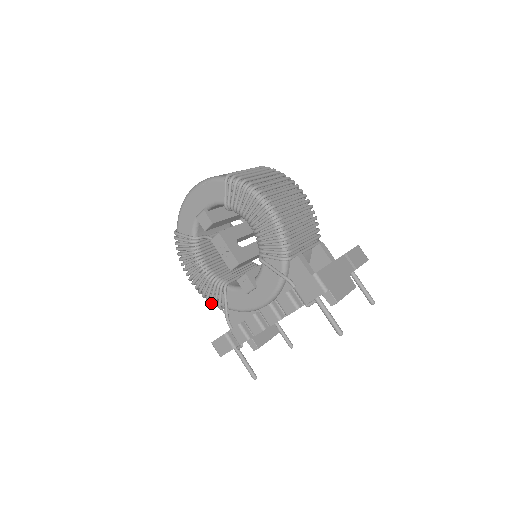
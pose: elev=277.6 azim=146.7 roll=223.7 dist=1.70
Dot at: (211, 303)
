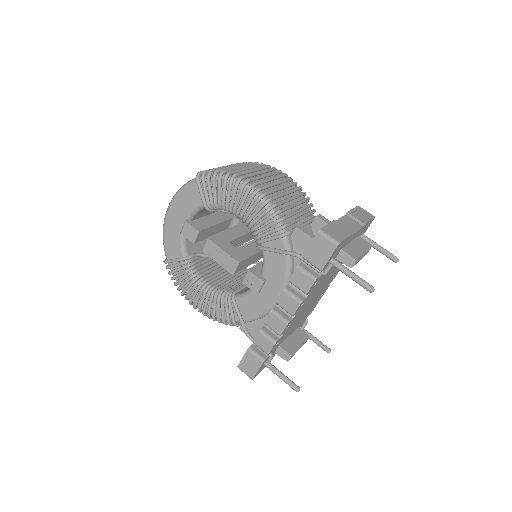
Dot at: (224, 323)
